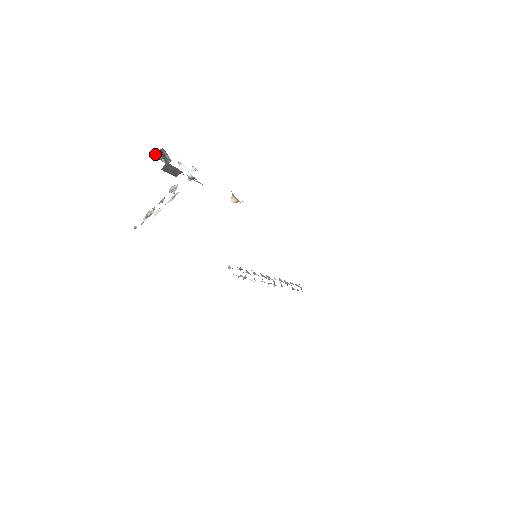
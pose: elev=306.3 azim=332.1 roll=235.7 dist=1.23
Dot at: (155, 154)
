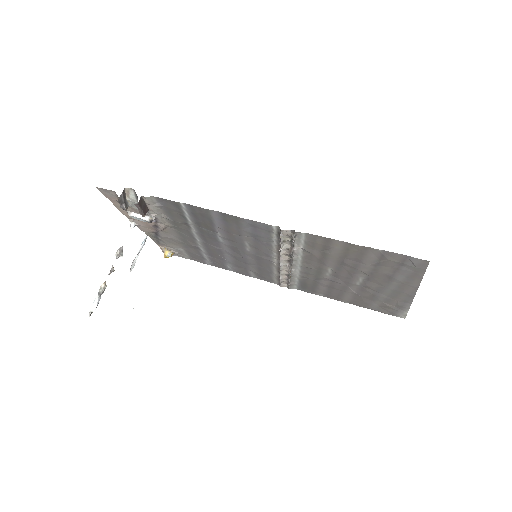
Dot at: (119, 197)
